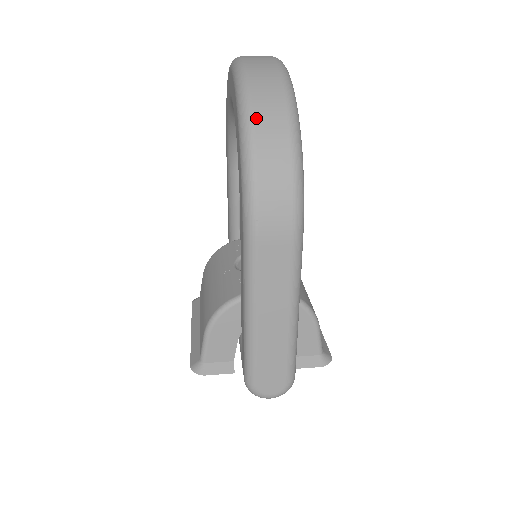
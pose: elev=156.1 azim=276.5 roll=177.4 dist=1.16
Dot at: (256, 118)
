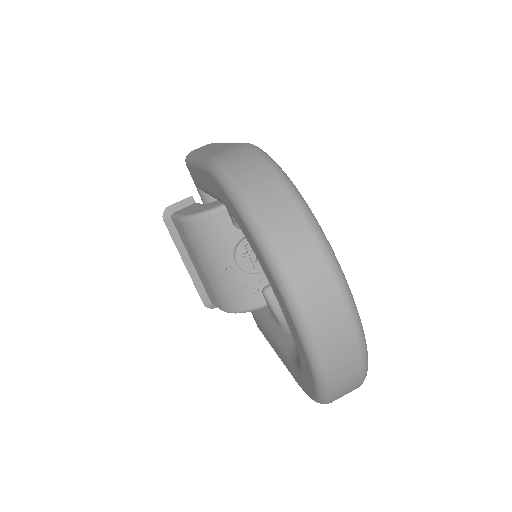
Dot at: occluded
